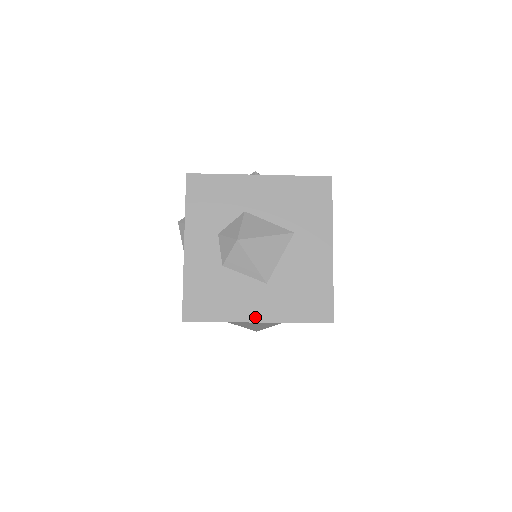
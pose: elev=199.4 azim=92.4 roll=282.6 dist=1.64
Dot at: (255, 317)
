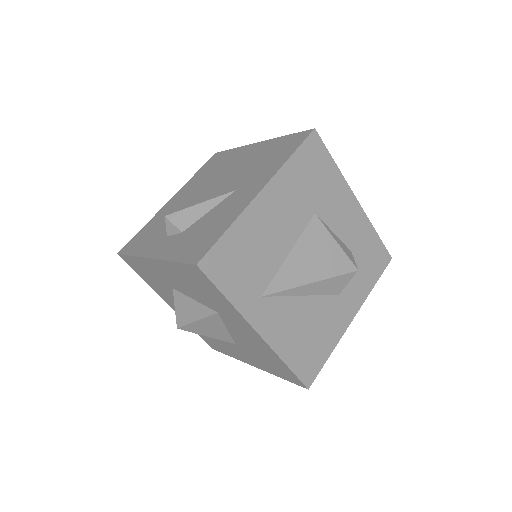
Dot at: (249, 362)
